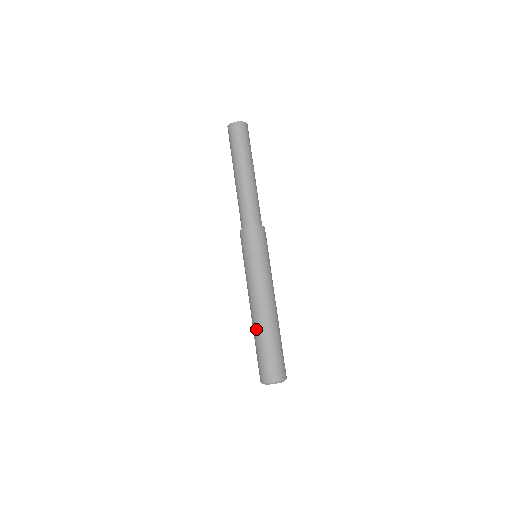
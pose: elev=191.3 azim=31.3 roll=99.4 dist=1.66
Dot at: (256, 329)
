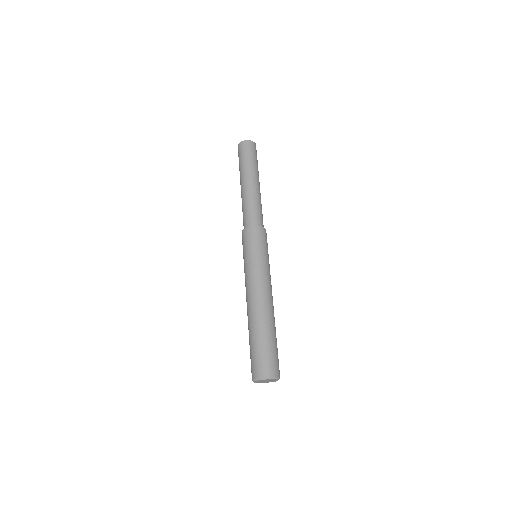
Dot at: (262, 320)
